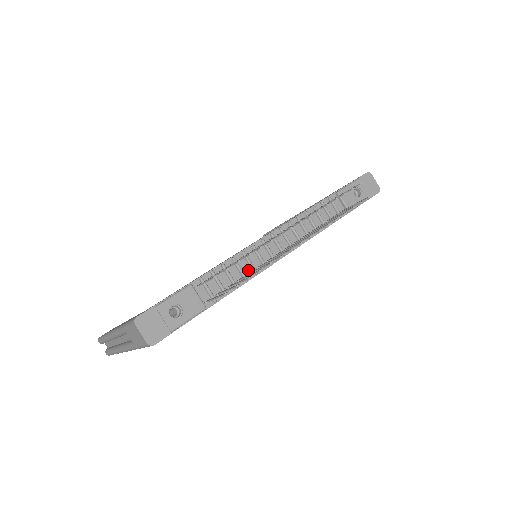
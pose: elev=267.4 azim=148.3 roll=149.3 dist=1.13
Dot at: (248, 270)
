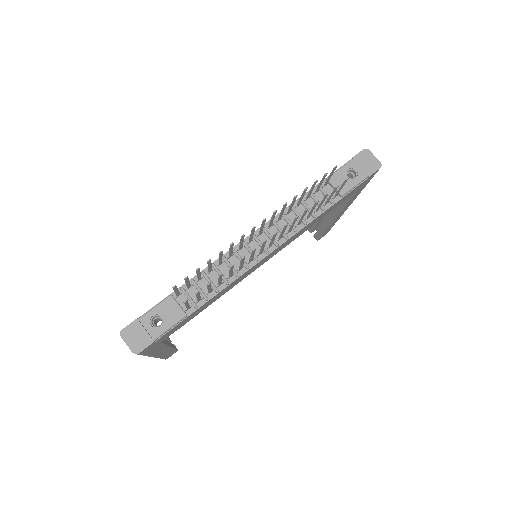
Dot at: occluded
